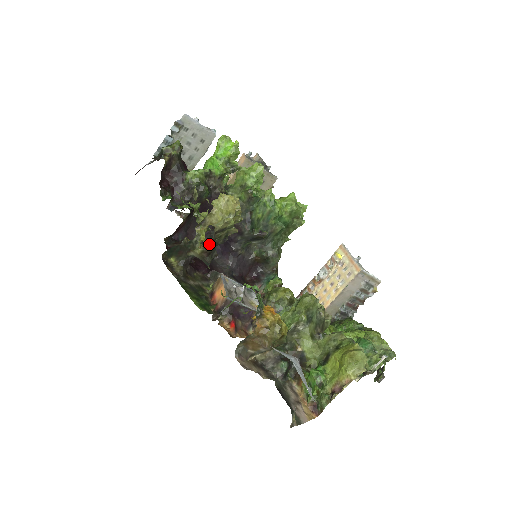
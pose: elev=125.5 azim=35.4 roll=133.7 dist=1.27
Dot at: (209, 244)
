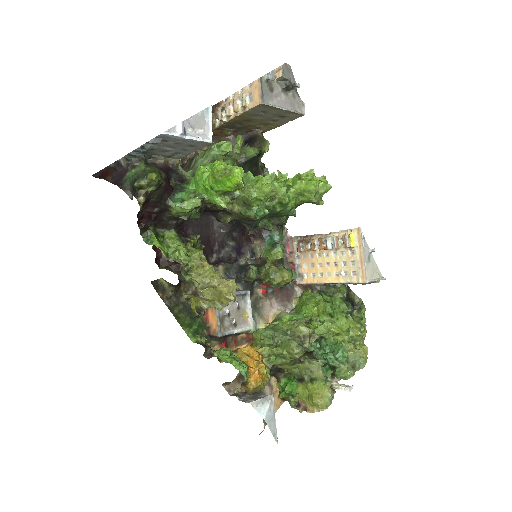
Dot at: occluded
